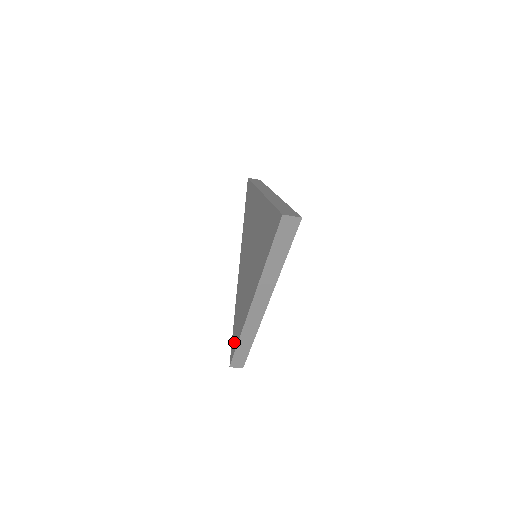
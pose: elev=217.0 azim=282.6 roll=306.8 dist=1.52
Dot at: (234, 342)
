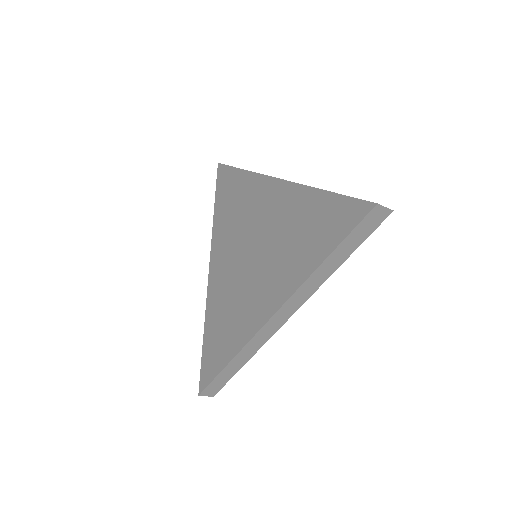
Dot at: (212, 363)
